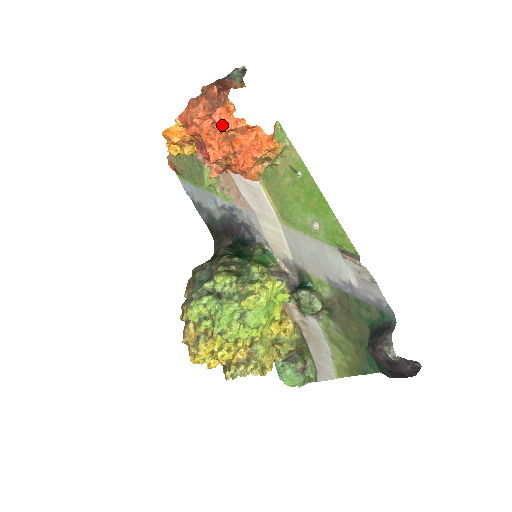
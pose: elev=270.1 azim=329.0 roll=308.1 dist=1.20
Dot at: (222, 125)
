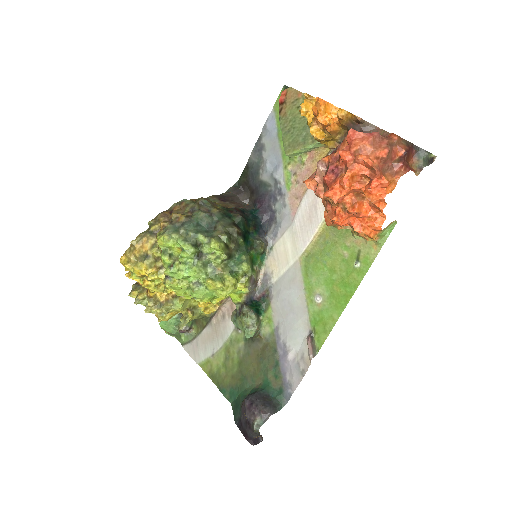
Dot at: (371, 192)
